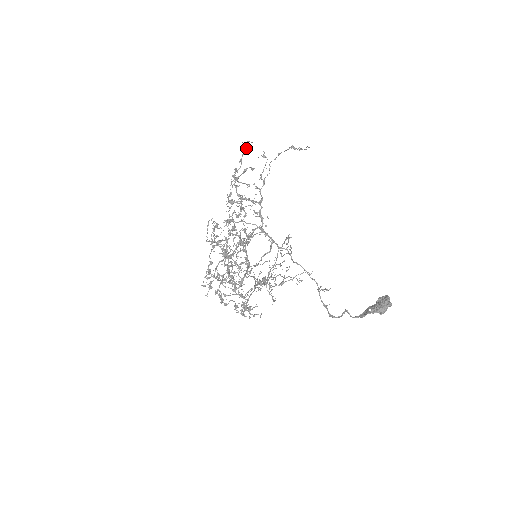
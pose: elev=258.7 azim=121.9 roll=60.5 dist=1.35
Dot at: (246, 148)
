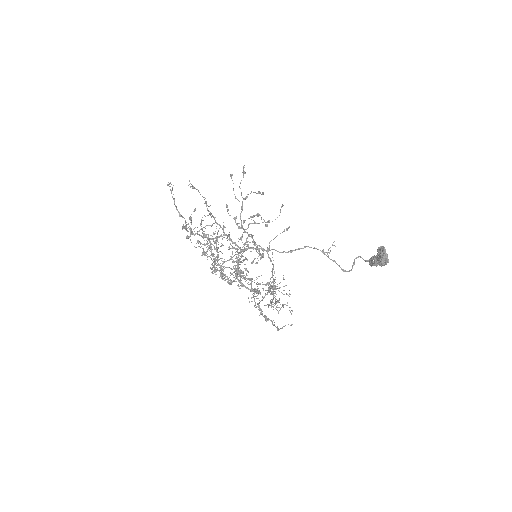
Dot at: occluded
